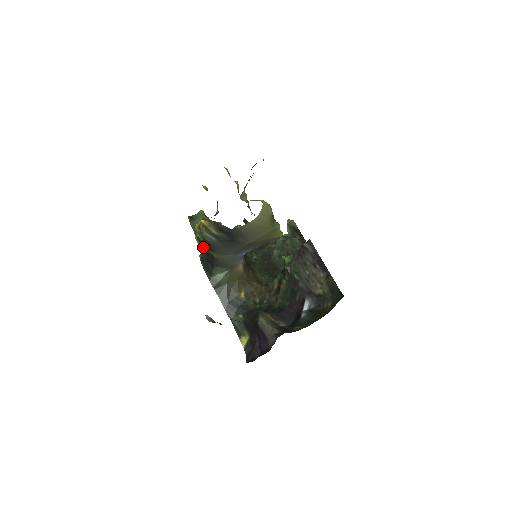
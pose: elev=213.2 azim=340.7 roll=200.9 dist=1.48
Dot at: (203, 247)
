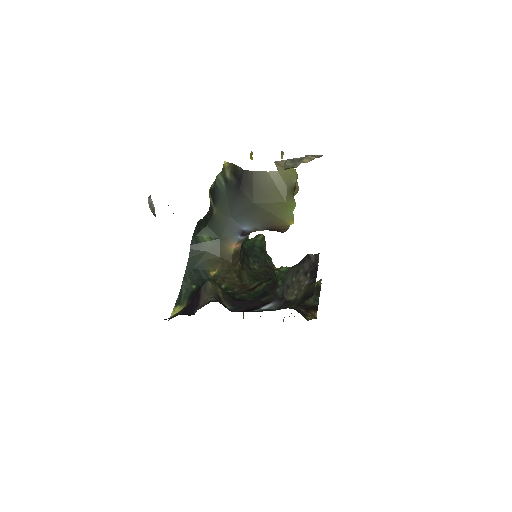
Dot at: (210, 199)
